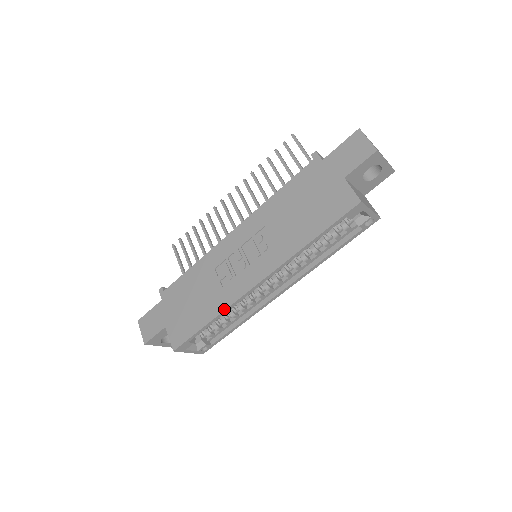
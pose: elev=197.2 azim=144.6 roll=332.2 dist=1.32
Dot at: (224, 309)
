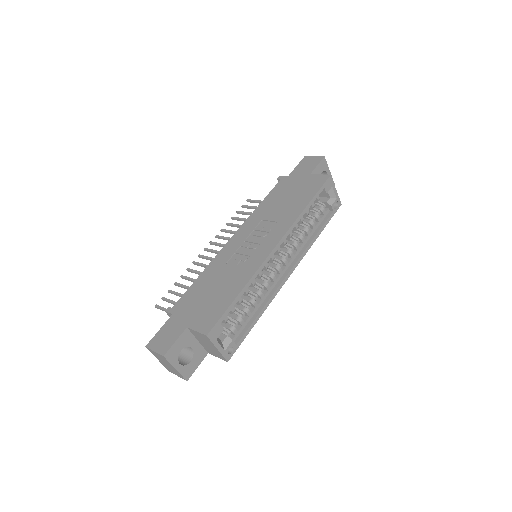
Dot at: (251, 276)
